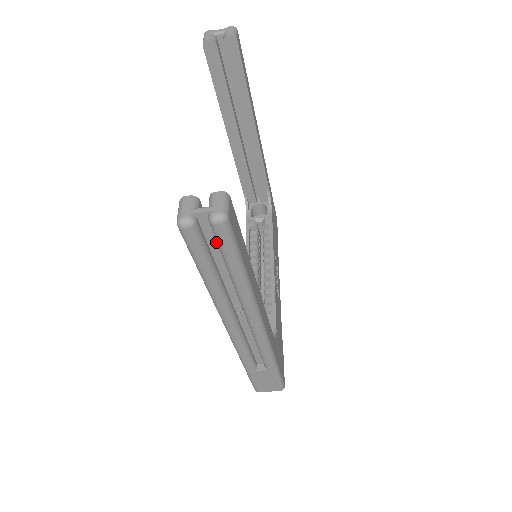
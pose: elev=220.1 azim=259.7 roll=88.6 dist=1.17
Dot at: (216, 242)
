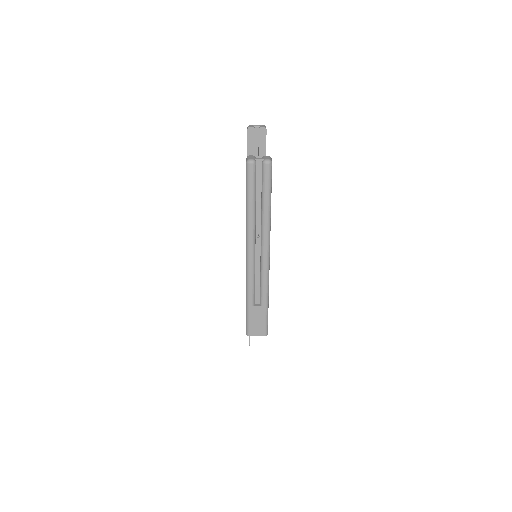
Dot at: (261, 181)
